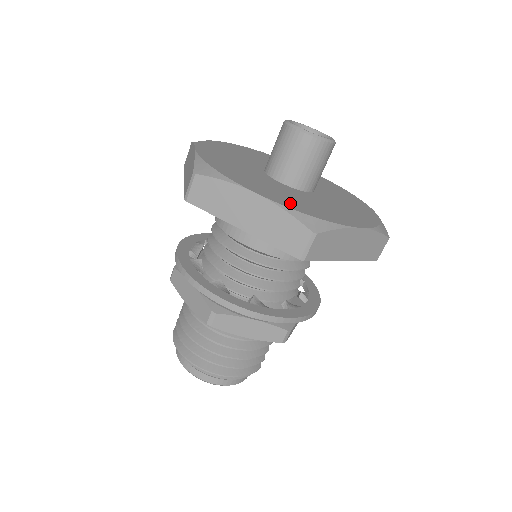
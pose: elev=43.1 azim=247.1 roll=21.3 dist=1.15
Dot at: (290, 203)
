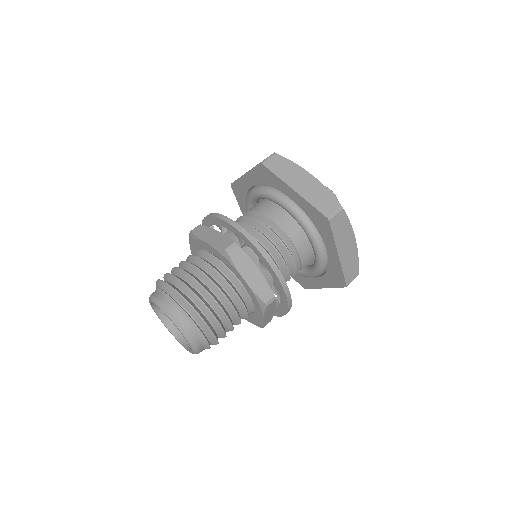
Dot at: occluded
